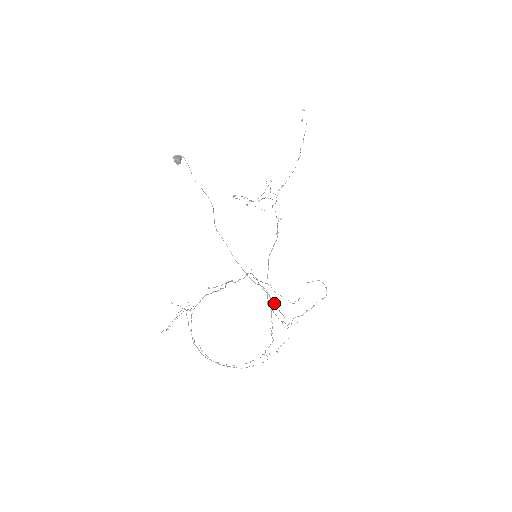
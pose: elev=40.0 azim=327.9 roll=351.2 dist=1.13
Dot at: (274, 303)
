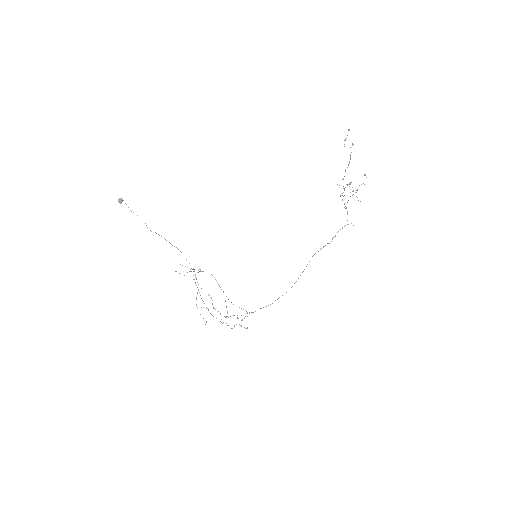
Dot at: occluded
